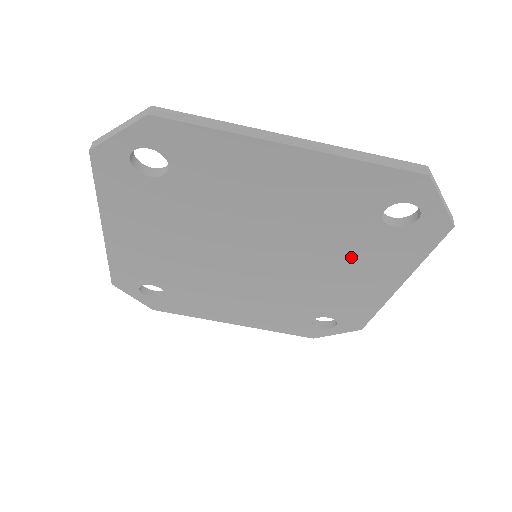
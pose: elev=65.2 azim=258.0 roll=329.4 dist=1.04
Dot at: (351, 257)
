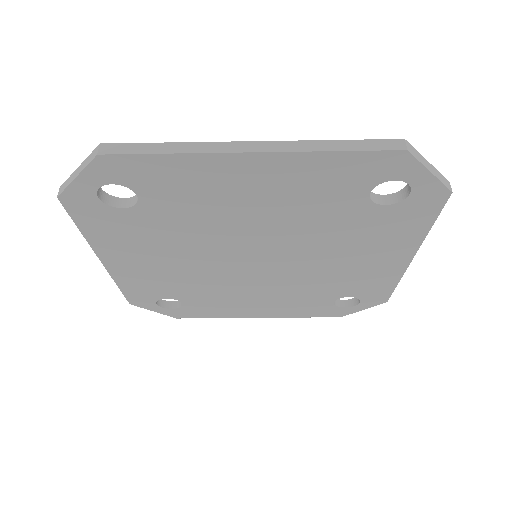
Dot at: (351, 241)
